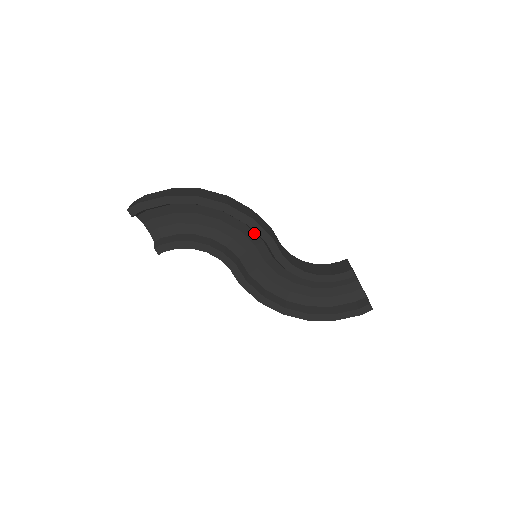
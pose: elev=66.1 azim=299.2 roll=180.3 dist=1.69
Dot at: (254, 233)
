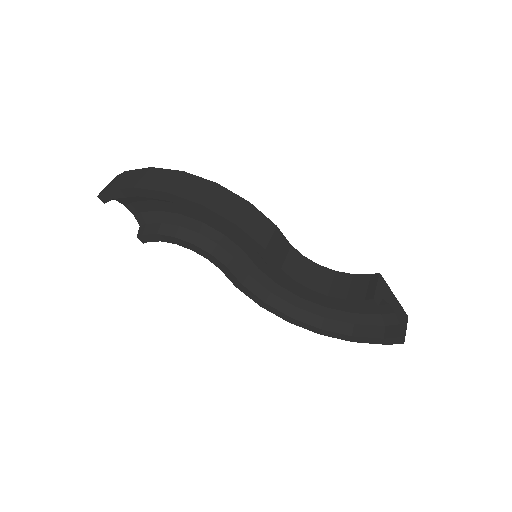
Dot at: occluded
